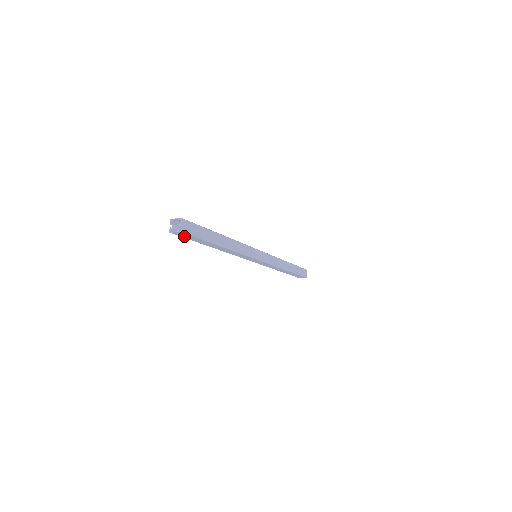
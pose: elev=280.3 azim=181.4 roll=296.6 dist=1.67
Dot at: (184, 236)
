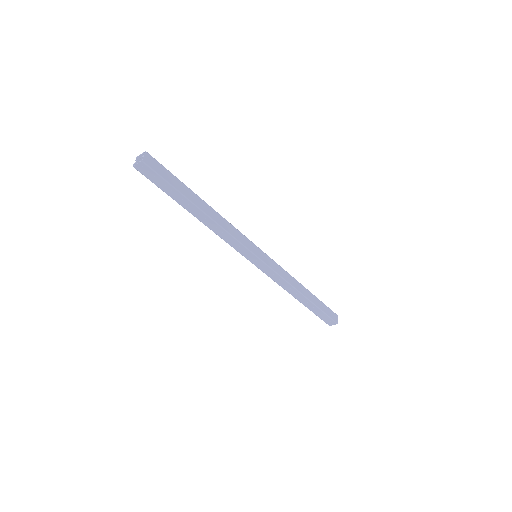
Dot at: (151, 177)
